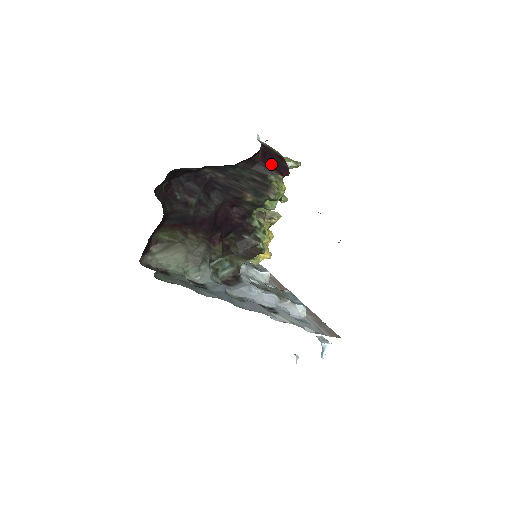
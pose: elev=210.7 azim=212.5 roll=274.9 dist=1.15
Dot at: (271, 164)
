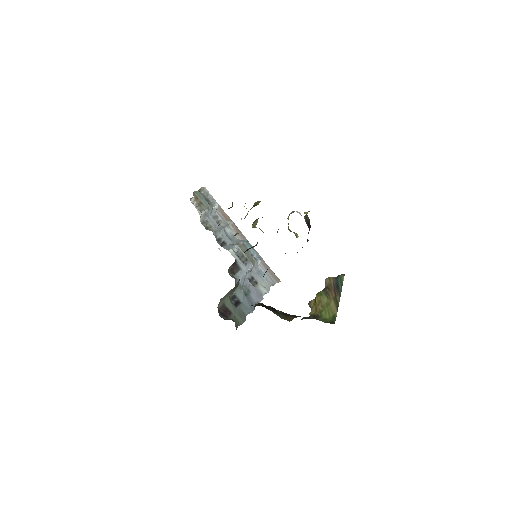
Dot at: occluded
